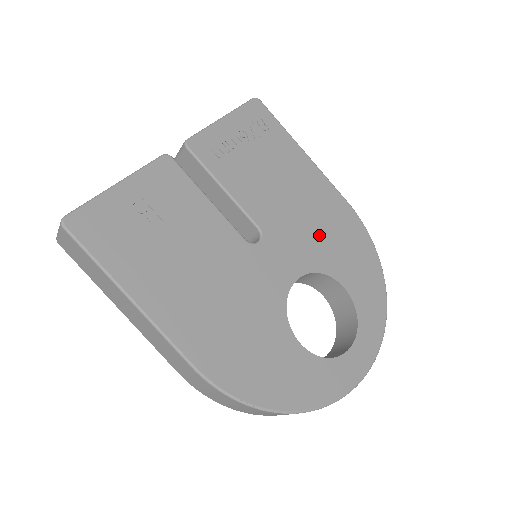
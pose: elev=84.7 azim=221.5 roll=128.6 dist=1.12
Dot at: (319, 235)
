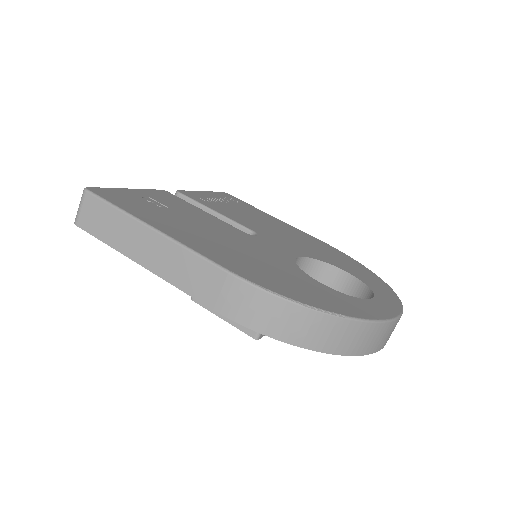
Dot at: (306, 246)
